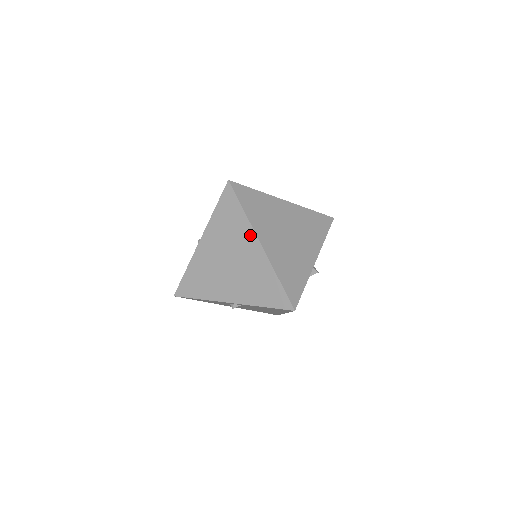
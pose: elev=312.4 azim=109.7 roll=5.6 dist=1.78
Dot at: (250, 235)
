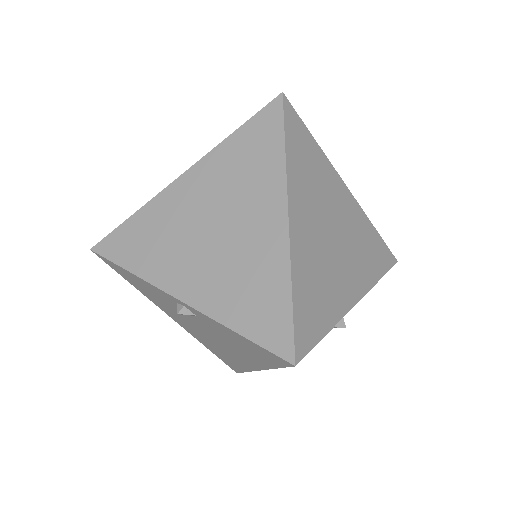
Dot at: (276, 194)
